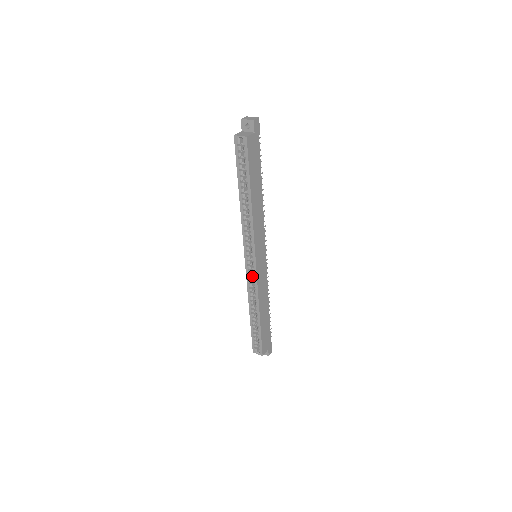
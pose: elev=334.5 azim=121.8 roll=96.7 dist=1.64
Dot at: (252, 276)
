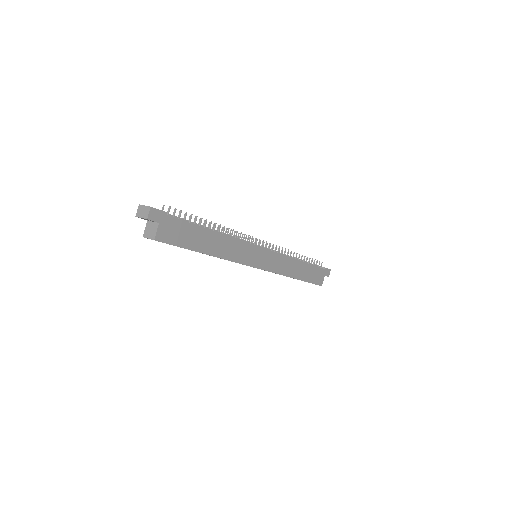
Dot at: occluded
